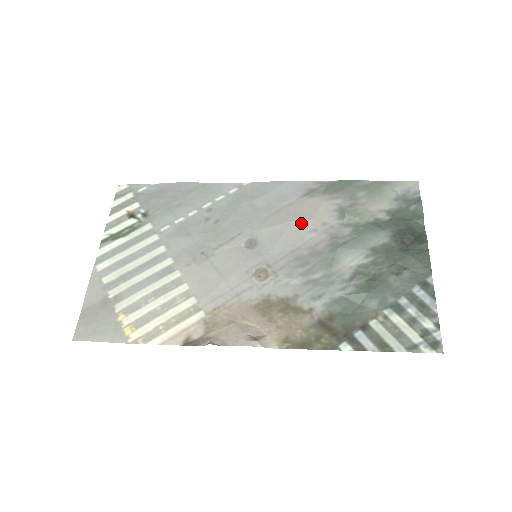
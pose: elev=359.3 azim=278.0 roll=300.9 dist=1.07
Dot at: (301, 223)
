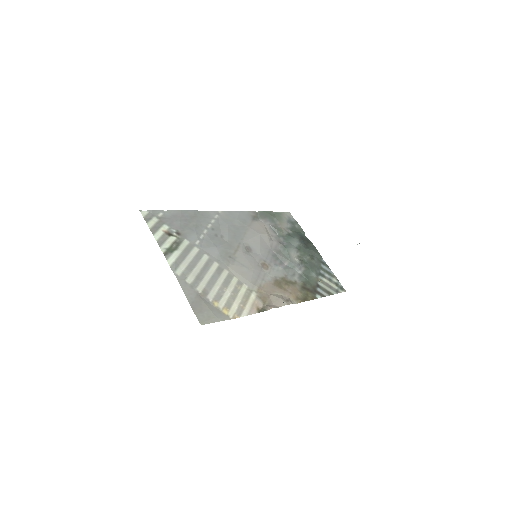
Dot at: (264, 235)
